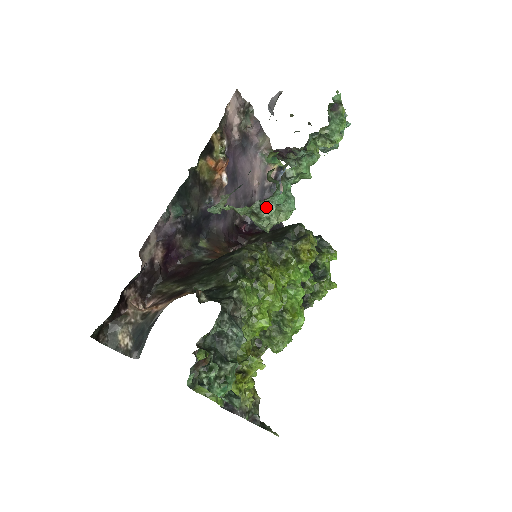
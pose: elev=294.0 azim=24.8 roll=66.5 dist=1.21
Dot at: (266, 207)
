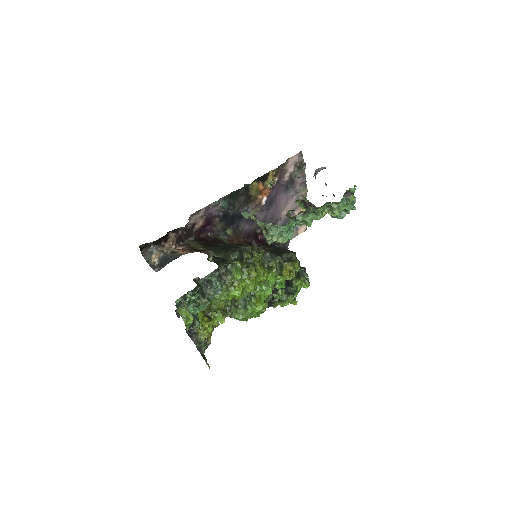
Dot at: (274, 229)
